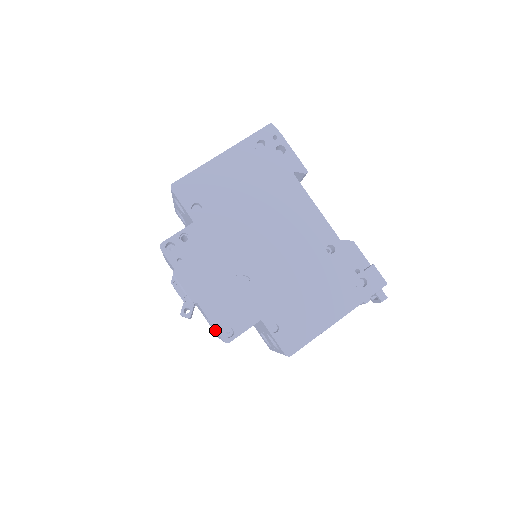
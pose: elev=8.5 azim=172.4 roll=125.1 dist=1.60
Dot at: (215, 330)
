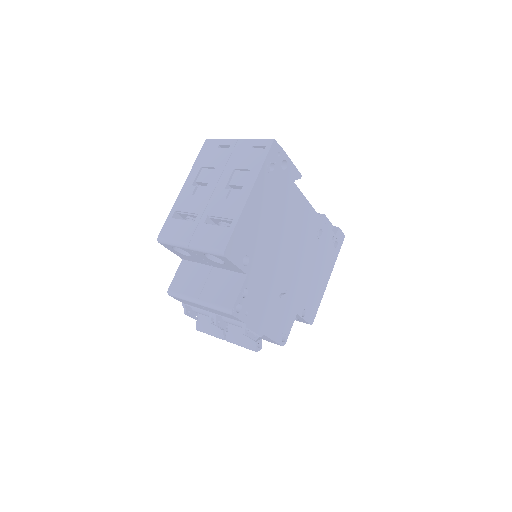
Dot at: occluded
